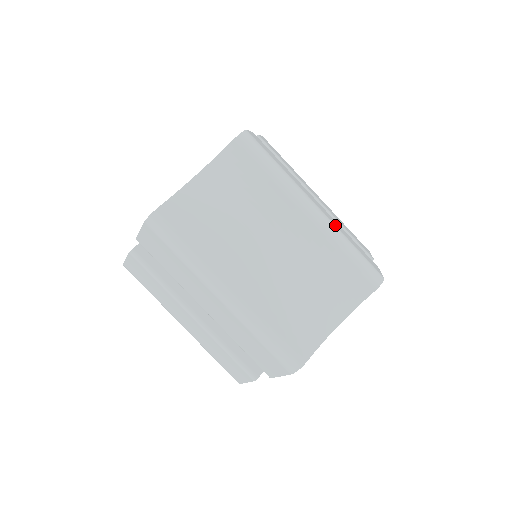
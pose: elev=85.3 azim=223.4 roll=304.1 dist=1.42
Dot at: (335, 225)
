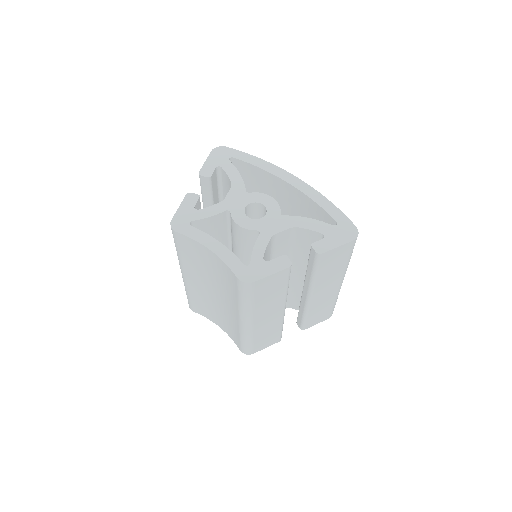
Dot at: (253, 332)
